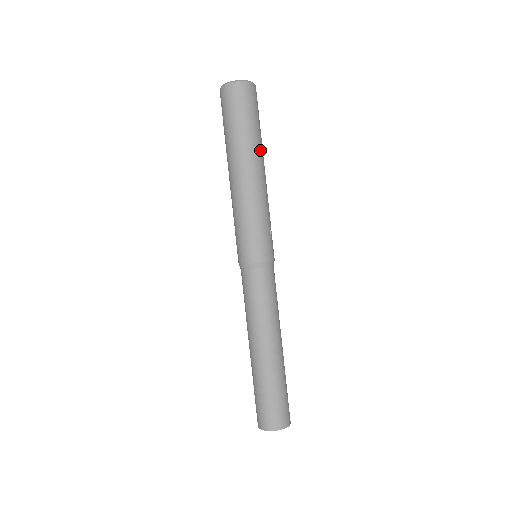
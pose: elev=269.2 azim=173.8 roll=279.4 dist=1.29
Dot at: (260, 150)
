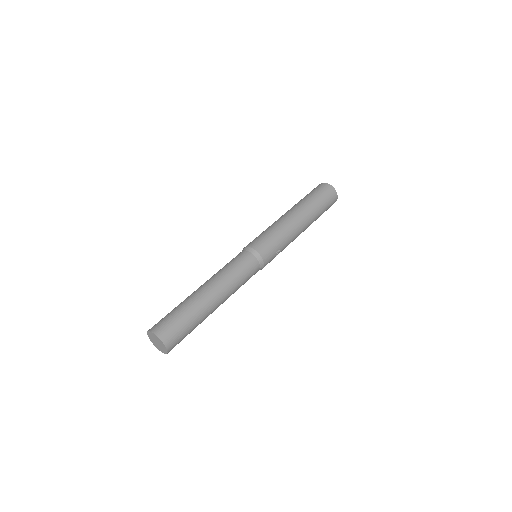
Dot at: (312, 218)
